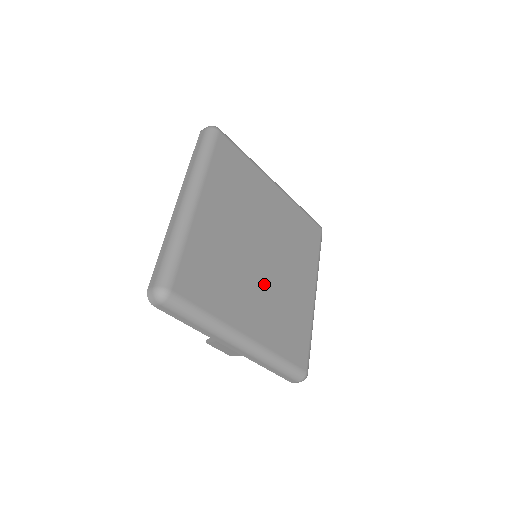
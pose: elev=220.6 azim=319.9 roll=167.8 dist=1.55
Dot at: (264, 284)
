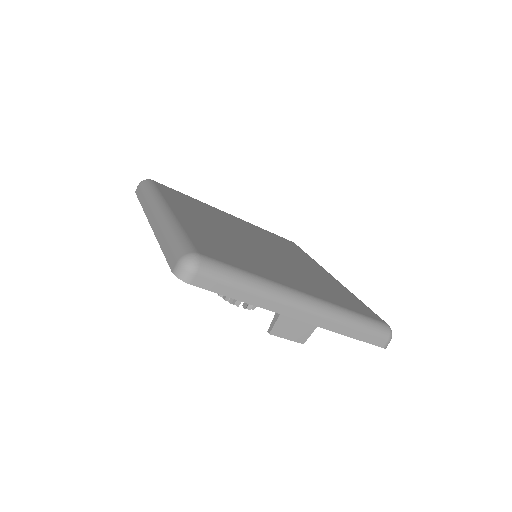
Dot at: (282, 264)
